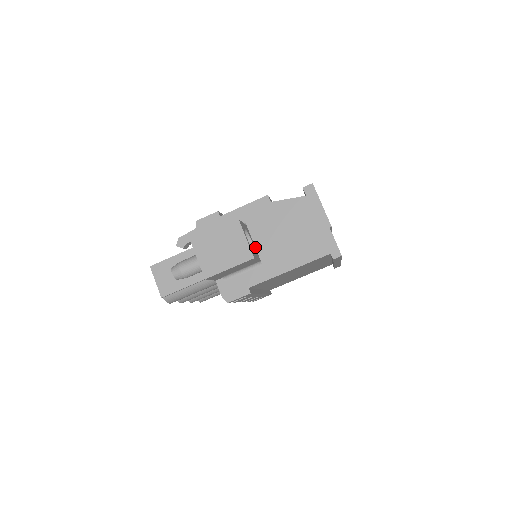
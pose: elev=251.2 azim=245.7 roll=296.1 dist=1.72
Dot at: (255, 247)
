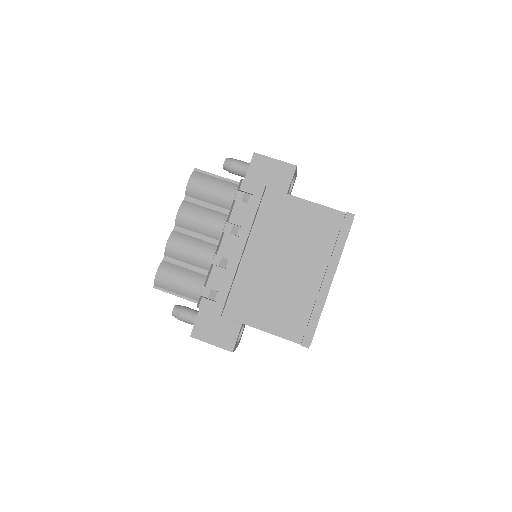
Dot at: occluded
